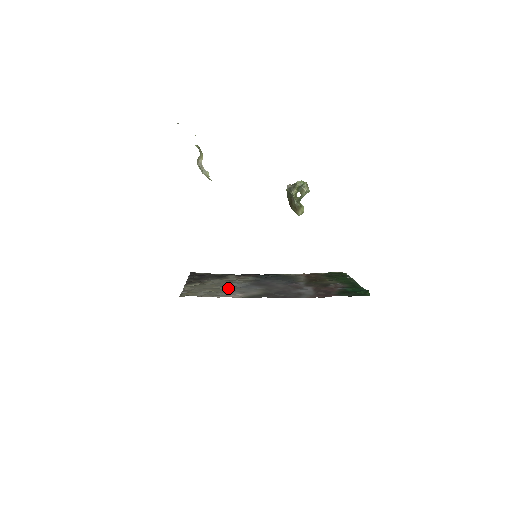
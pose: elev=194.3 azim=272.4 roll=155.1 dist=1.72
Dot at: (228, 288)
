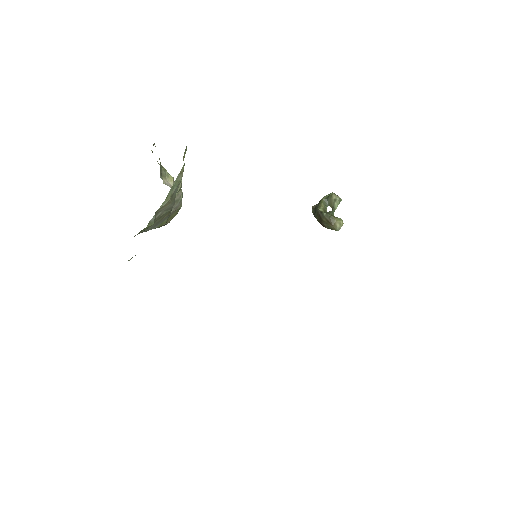
Dot at: occluded
